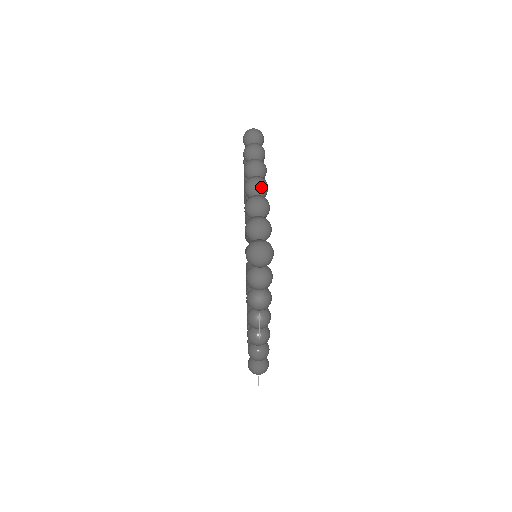
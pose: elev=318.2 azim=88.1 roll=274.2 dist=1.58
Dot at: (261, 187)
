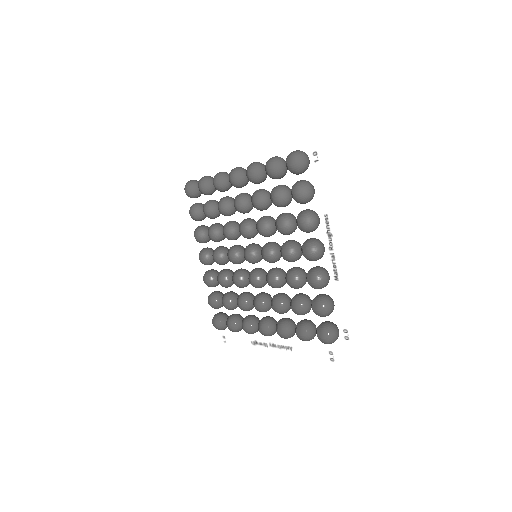
Dot at: (245, 170)
